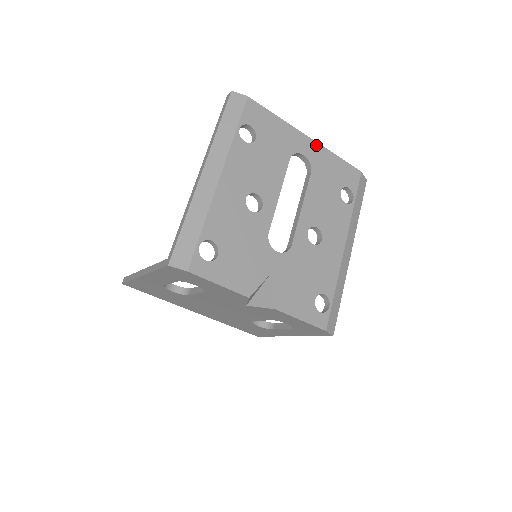
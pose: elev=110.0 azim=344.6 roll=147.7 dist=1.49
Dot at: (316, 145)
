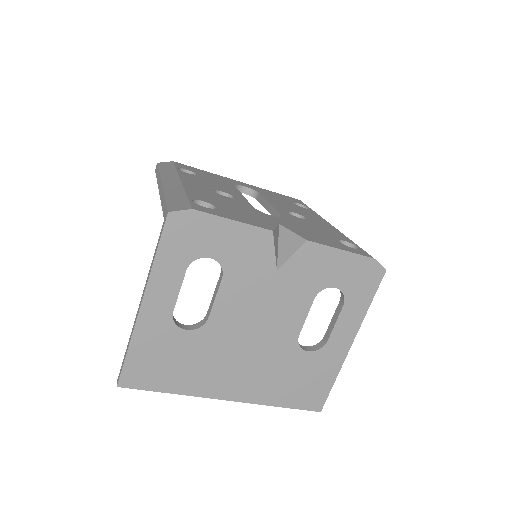
Dot at: (250, 185)
